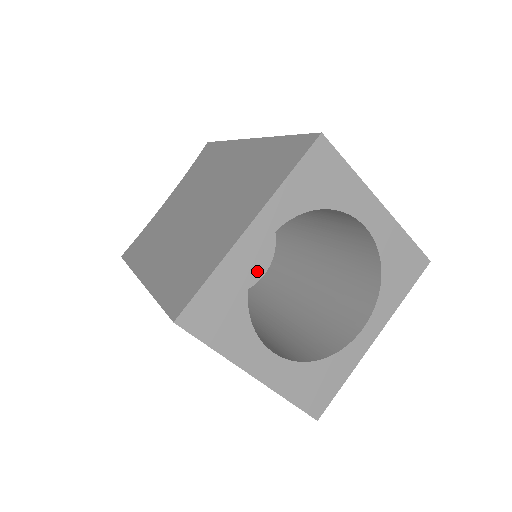
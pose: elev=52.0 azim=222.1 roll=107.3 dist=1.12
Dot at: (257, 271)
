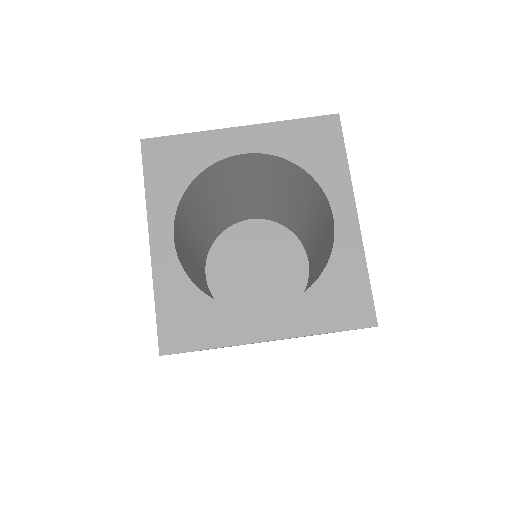
Dot at: (300, 265)
